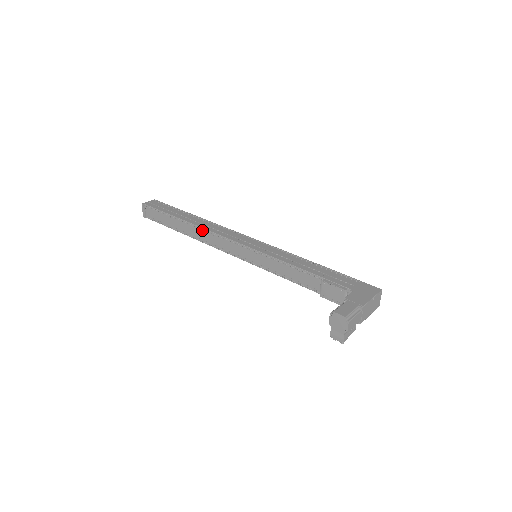
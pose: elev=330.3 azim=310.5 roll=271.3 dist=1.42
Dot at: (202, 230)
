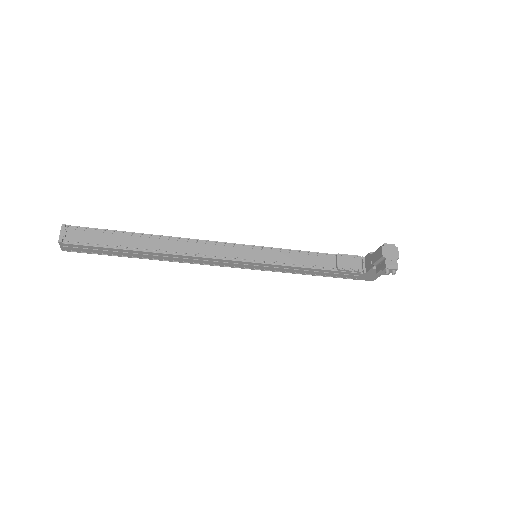
Dot at: (180, 240)
